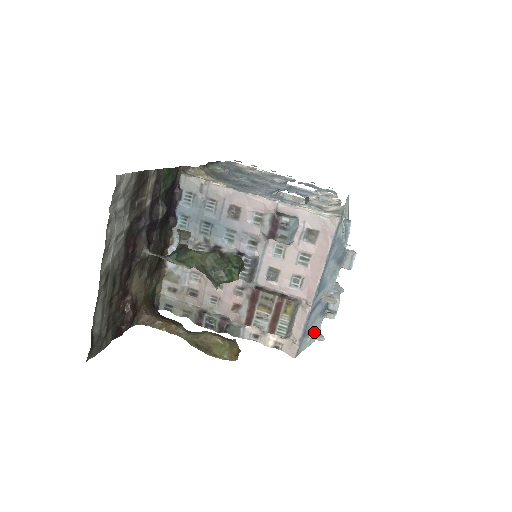
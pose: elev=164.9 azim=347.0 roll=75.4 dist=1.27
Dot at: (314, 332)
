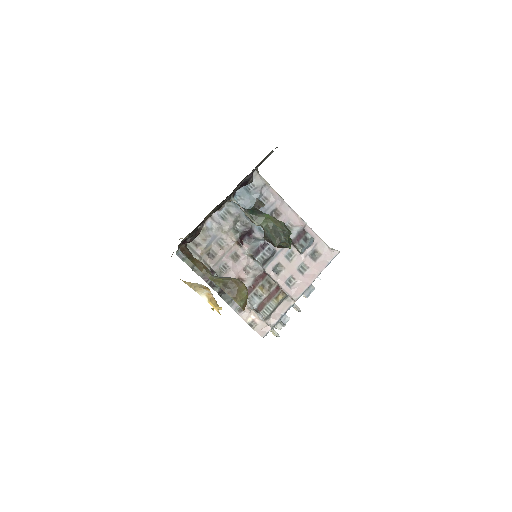
Dot at: occluded
